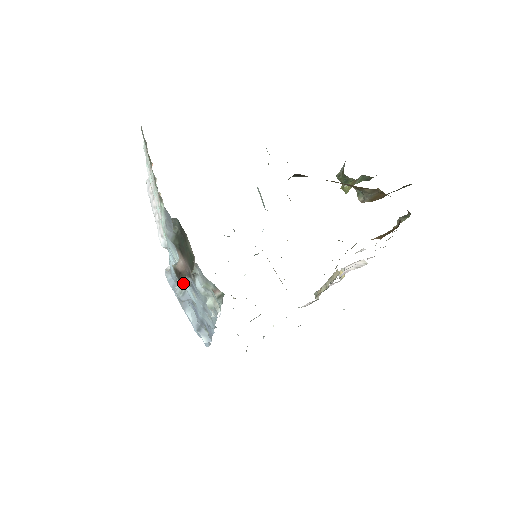
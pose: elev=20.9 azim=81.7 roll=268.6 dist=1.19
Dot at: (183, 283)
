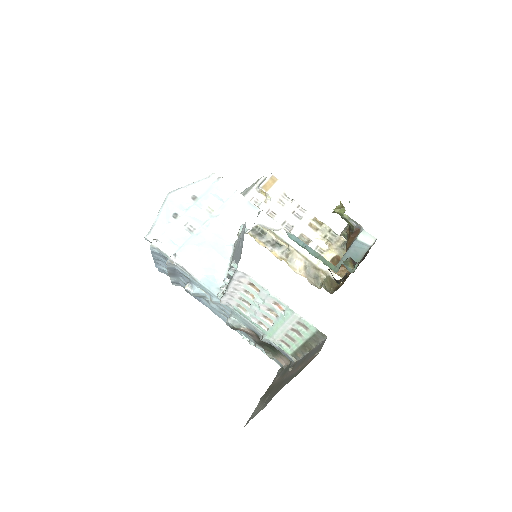
Dot at: (233, 329)
